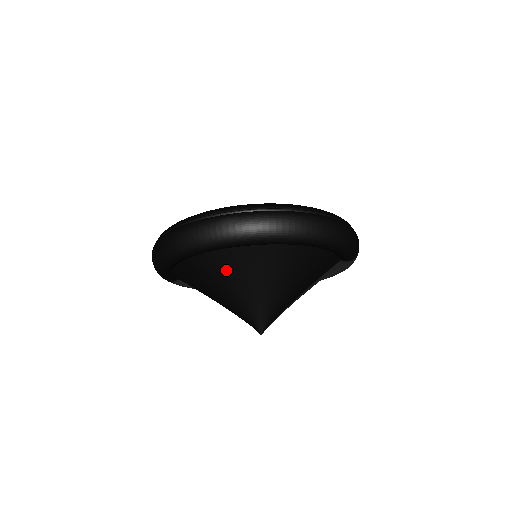
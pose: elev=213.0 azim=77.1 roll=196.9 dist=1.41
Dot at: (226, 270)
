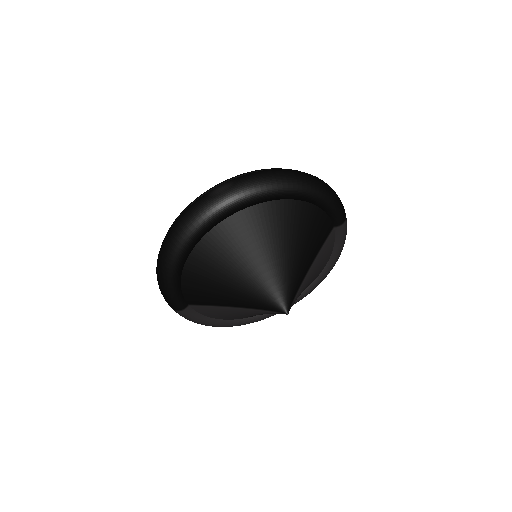
Dot at: (232, 246)
